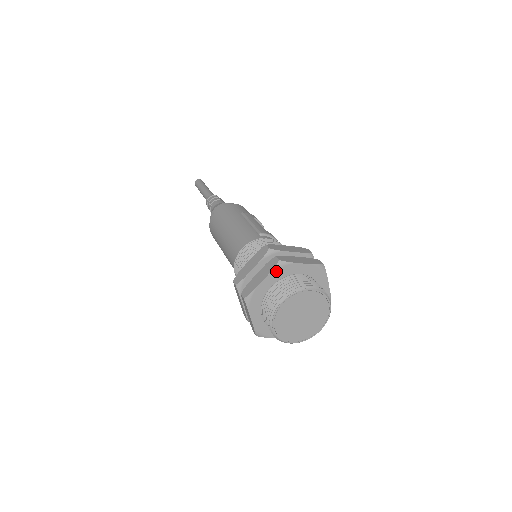
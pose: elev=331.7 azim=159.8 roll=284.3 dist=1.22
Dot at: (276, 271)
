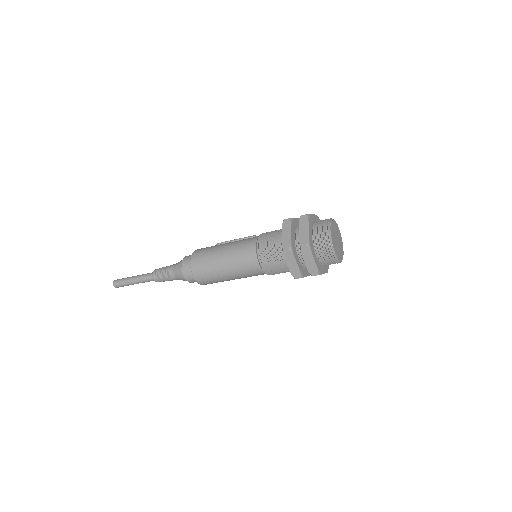
Dot at: (309, 221)
